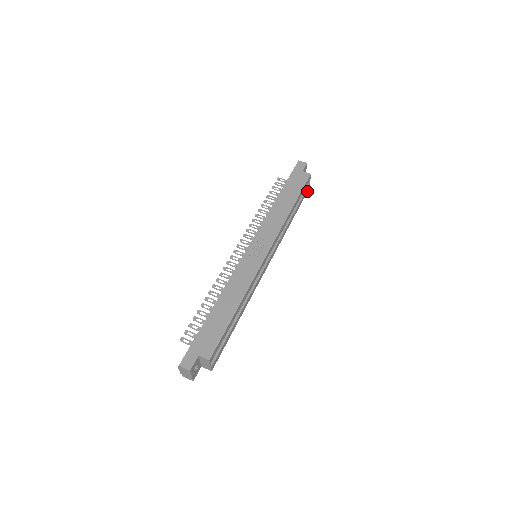
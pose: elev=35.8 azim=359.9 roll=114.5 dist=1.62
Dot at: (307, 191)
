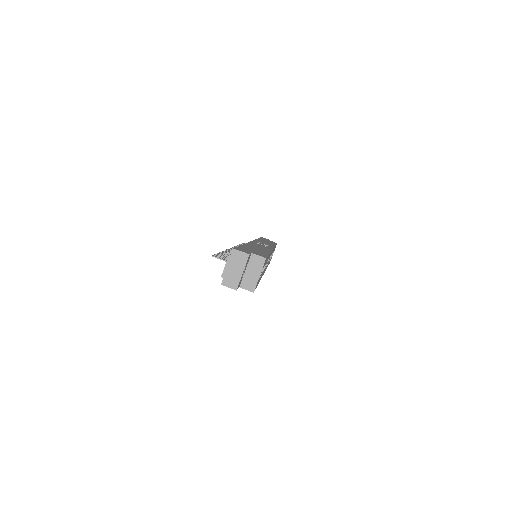
Dot at: occluded
